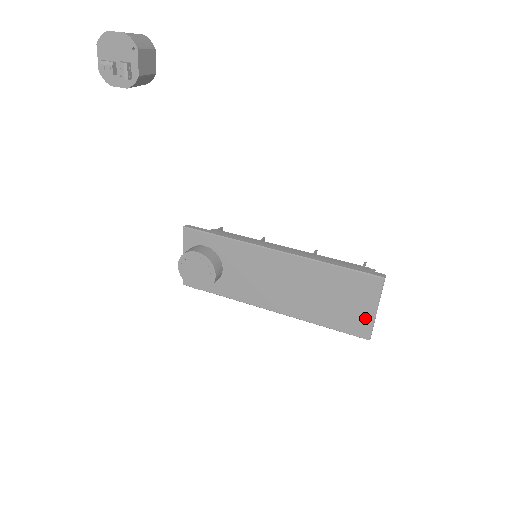
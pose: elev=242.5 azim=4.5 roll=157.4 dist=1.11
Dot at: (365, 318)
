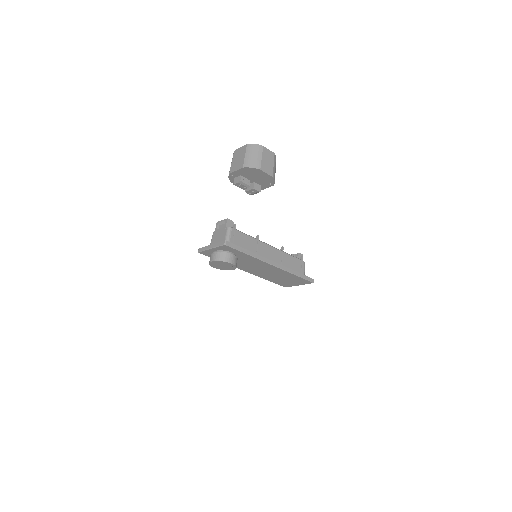
Dot at: (292, 285)
